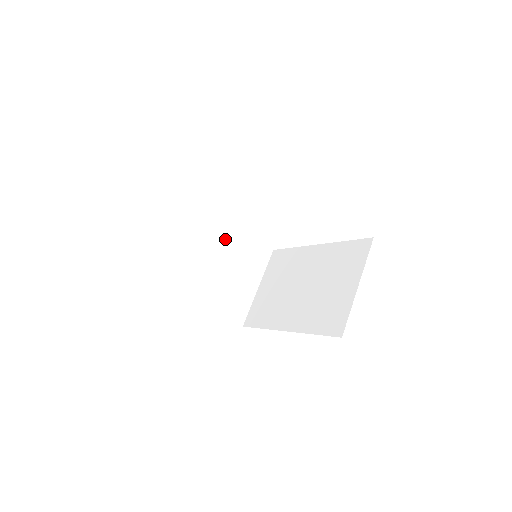
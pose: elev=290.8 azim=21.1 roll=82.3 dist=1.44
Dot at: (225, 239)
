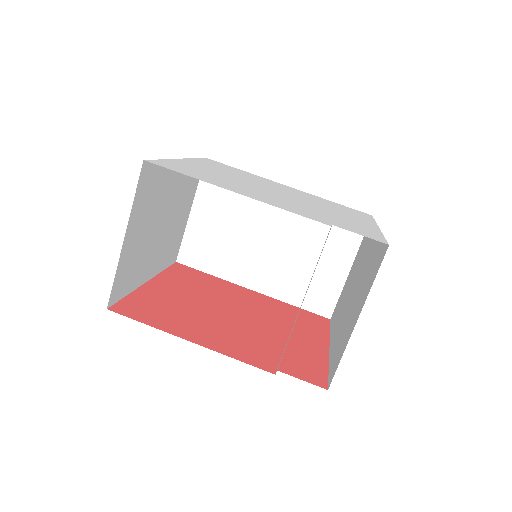
Dot at: (172, 188)
